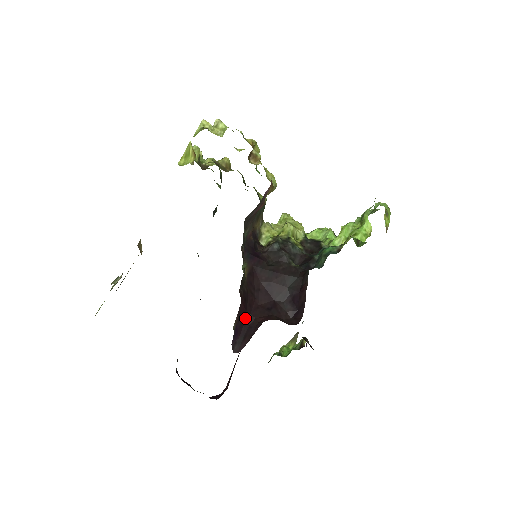
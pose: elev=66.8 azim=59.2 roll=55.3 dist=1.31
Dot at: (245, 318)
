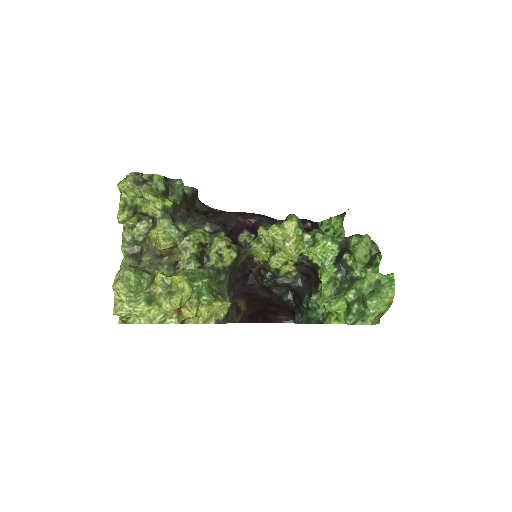
Dot at: (258, 315)
